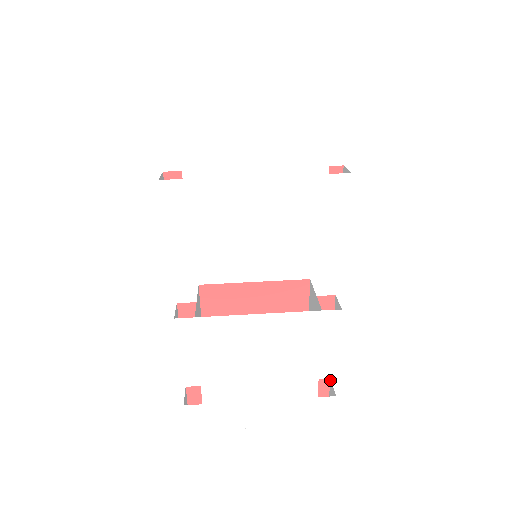
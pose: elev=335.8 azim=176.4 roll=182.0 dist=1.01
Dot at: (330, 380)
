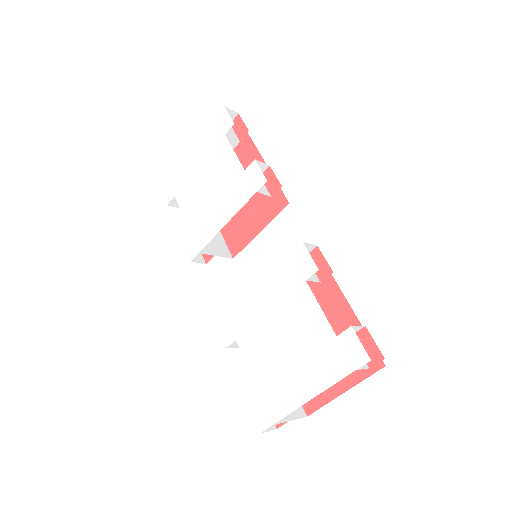
Dot at: (366, 328)
